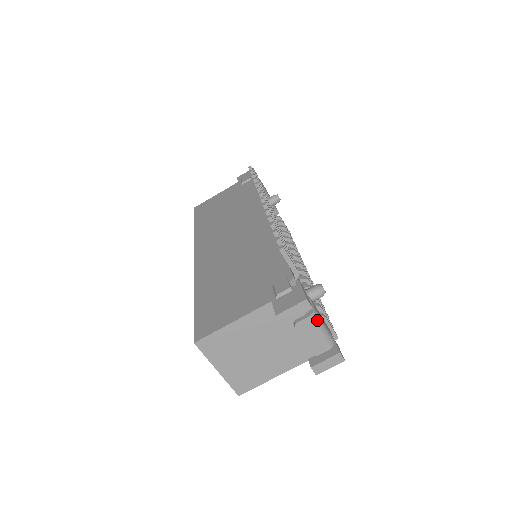
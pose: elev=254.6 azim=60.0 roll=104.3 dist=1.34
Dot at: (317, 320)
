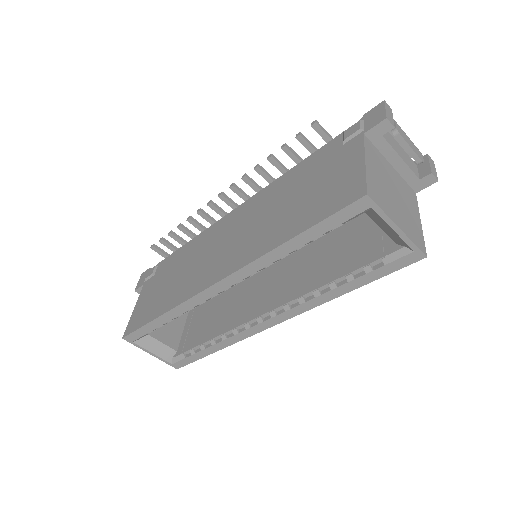
Dot at: occluded
